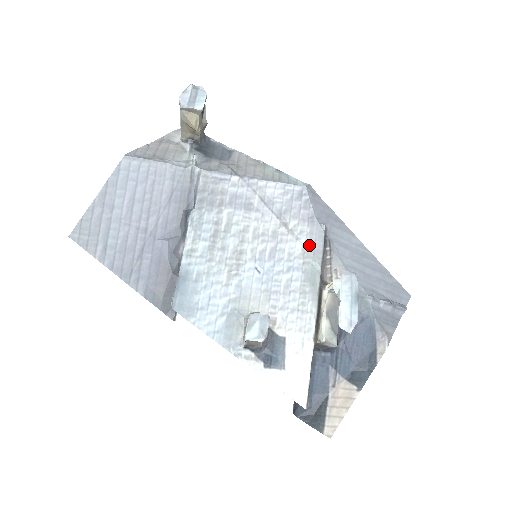
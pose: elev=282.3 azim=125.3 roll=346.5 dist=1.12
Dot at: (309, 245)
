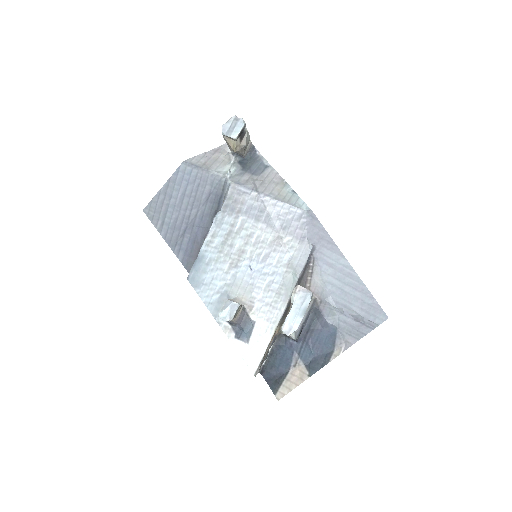
Dot at: (295, 259)
